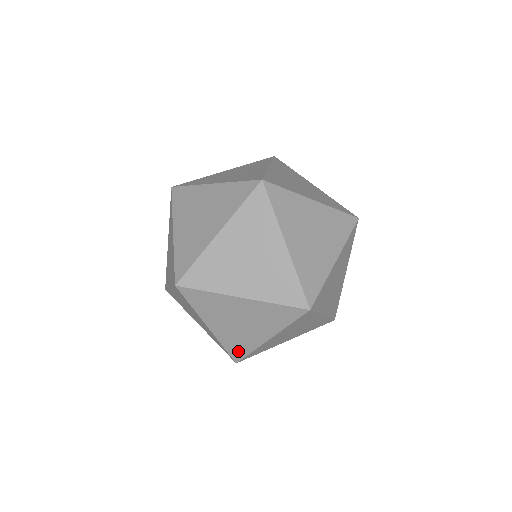
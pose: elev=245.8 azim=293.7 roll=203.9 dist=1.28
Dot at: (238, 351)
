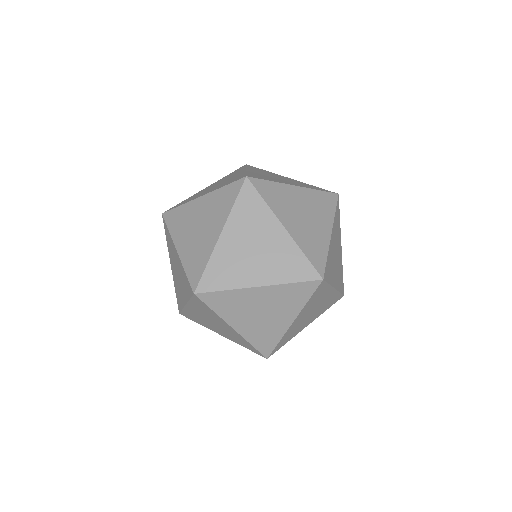
Dot at: (266, 345)
